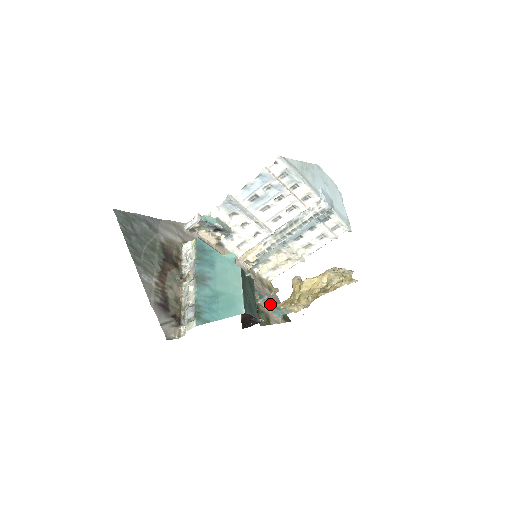
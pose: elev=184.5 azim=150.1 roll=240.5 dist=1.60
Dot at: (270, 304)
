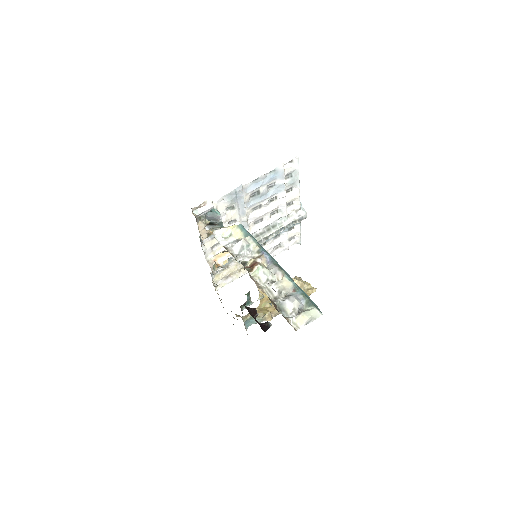
Dot at: occluded
